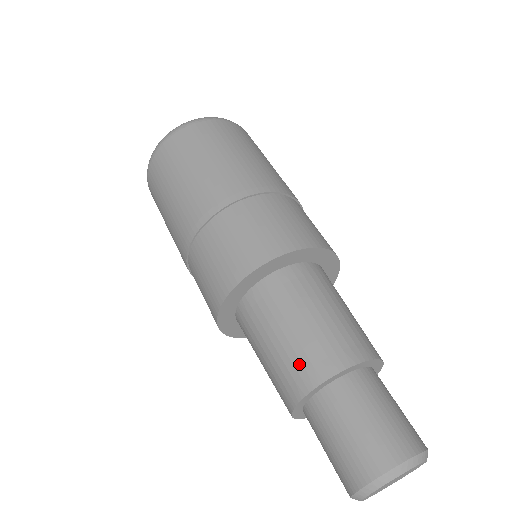
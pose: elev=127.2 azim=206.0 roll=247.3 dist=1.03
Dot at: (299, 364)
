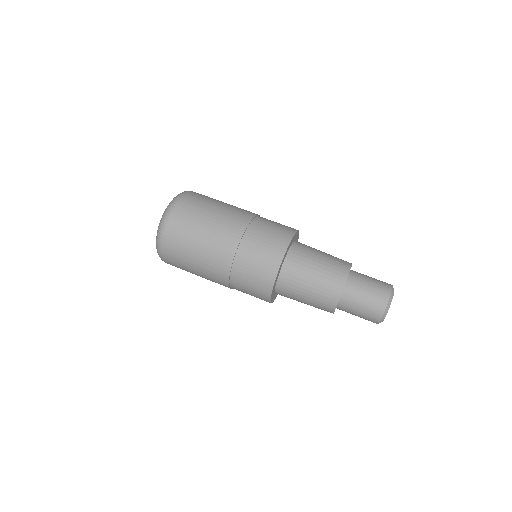
Dot at: (326, 294)
